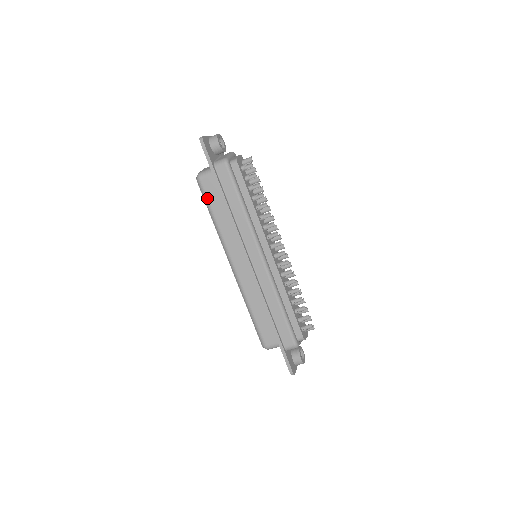
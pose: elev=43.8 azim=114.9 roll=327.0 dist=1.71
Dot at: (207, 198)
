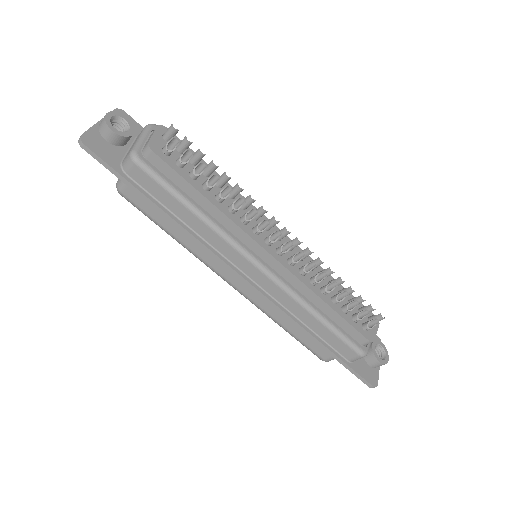
Dot at: (145, 213)
